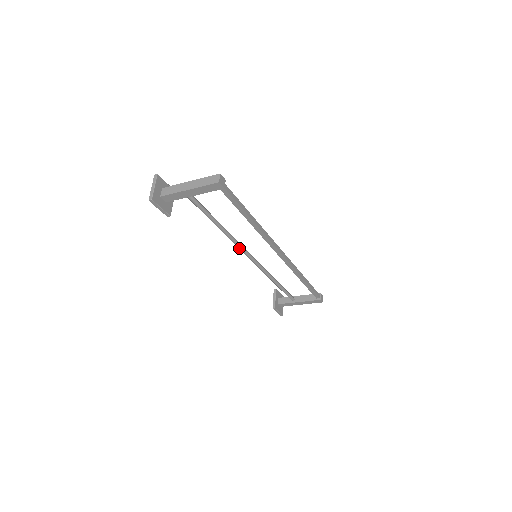
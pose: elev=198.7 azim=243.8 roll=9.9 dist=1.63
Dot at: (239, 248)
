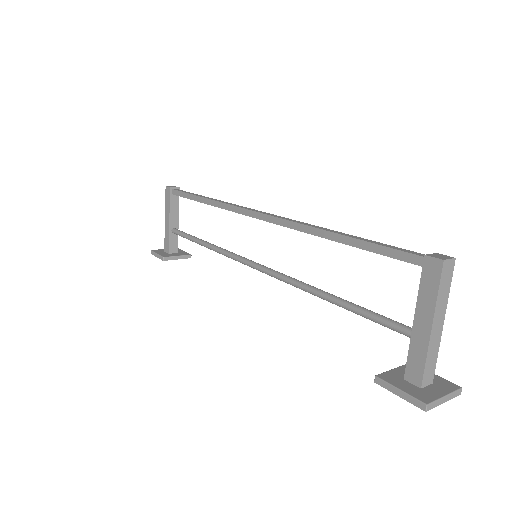
Dot at: (233, 258)
